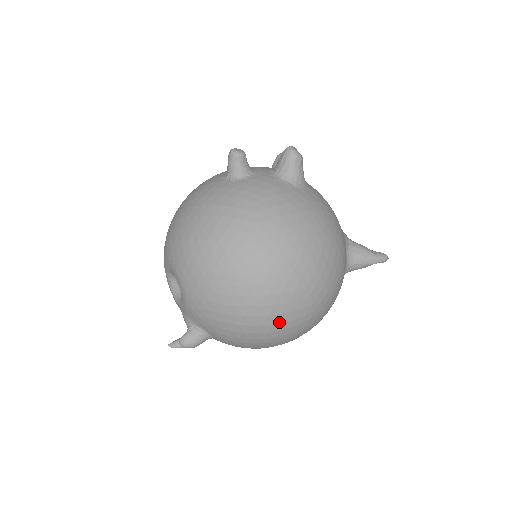
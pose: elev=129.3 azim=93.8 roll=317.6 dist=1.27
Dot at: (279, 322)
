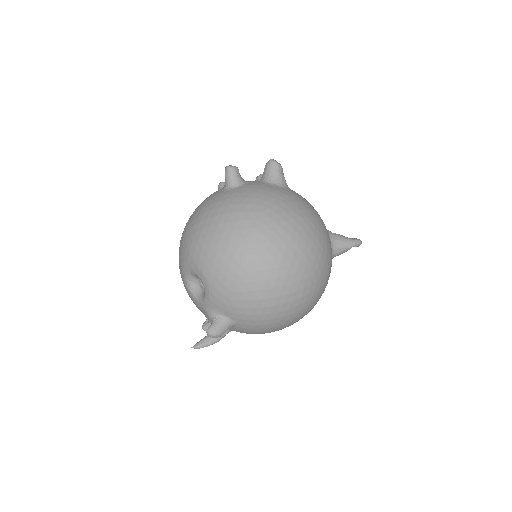
Dot at: (292, 292)
